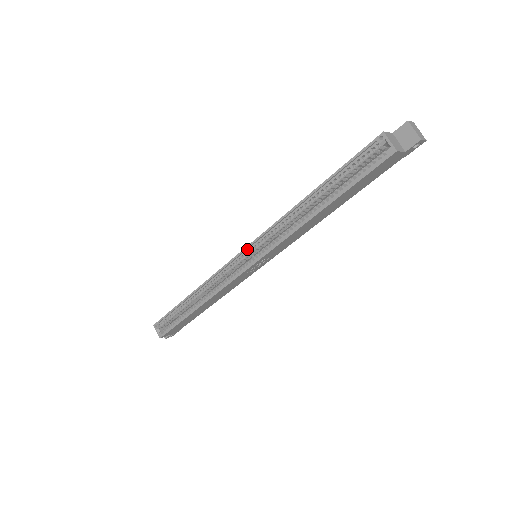
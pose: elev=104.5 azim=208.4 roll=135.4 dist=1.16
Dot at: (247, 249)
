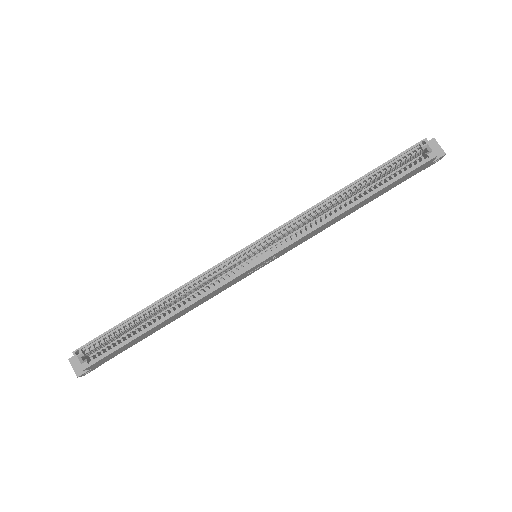
Dot at: (257, 242)
